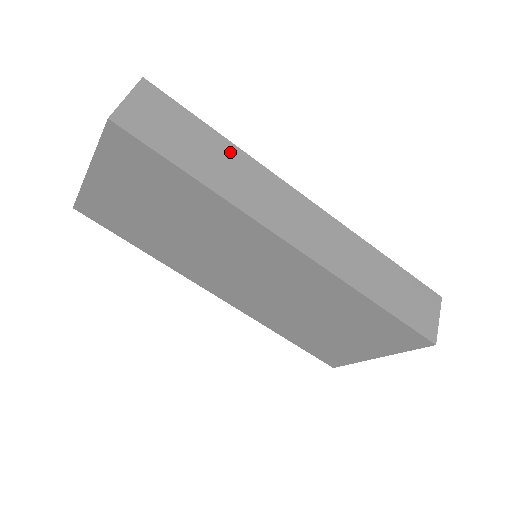
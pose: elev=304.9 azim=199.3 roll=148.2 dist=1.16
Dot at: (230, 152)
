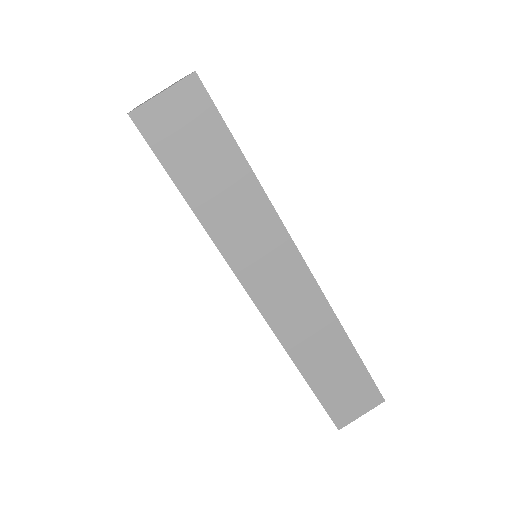
Dot at: (248, 189)
